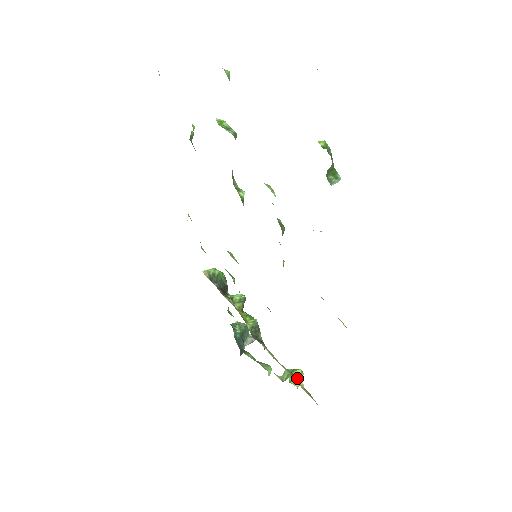
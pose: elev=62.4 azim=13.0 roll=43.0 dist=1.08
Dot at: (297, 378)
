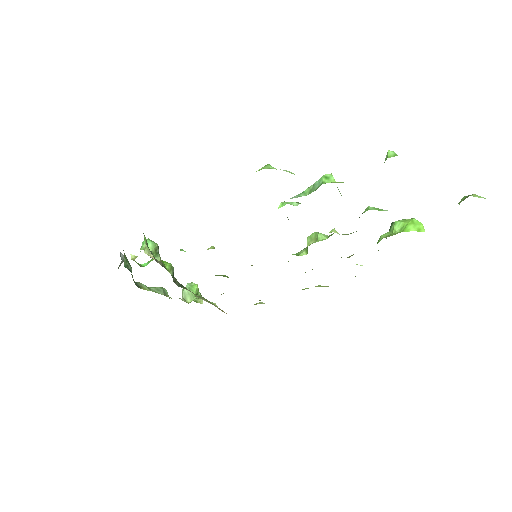
Dot at: (198, 295)
